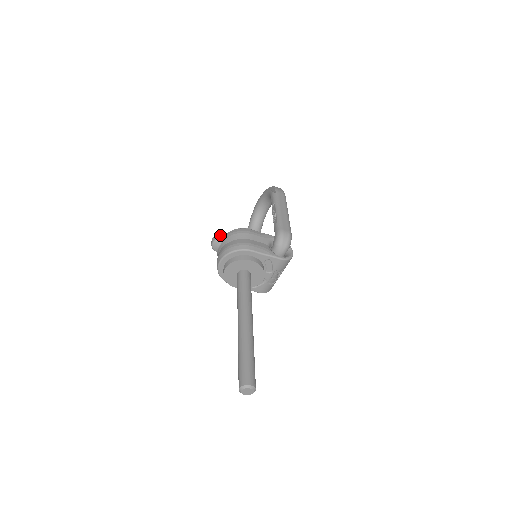
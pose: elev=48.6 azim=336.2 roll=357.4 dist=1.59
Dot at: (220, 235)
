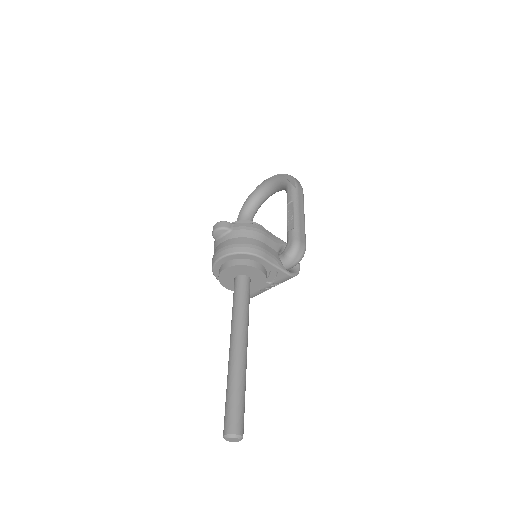
Dot at: (228, 223)
